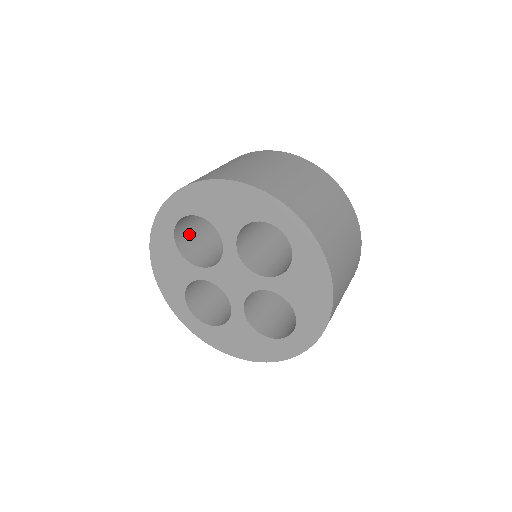
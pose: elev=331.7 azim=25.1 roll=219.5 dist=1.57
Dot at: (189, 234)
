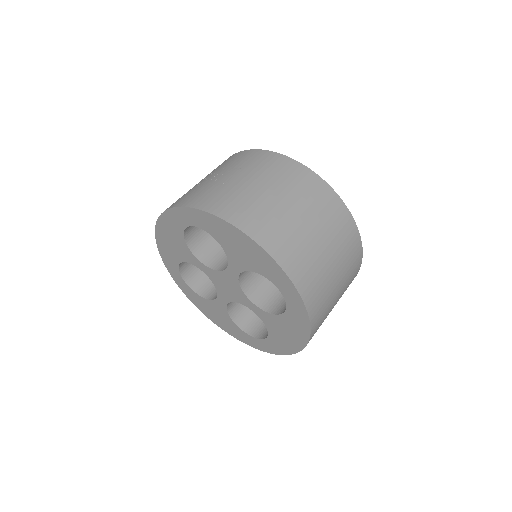
Dot at: occluded
